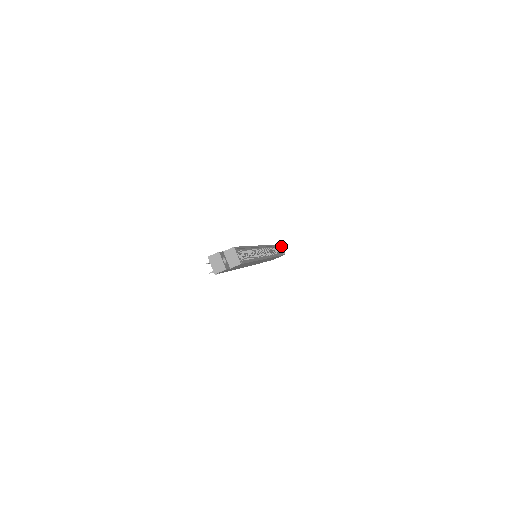
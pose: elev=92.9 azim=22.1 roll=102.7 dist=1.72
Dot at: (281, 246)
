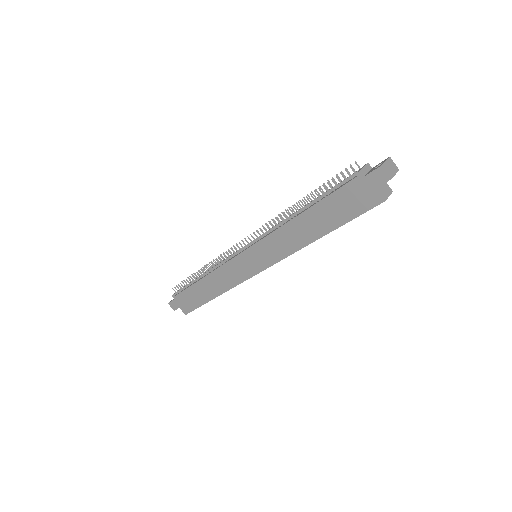
Dot at: occluded
